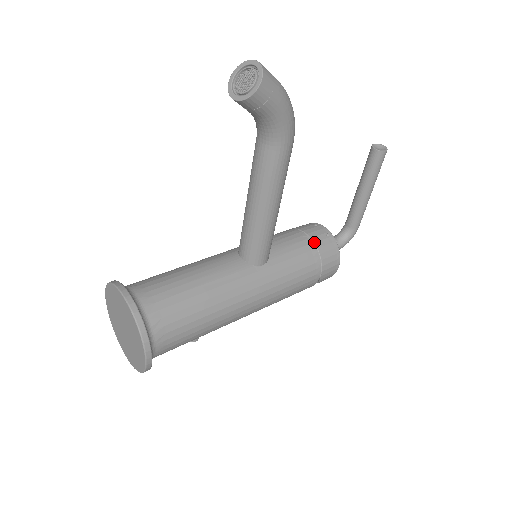
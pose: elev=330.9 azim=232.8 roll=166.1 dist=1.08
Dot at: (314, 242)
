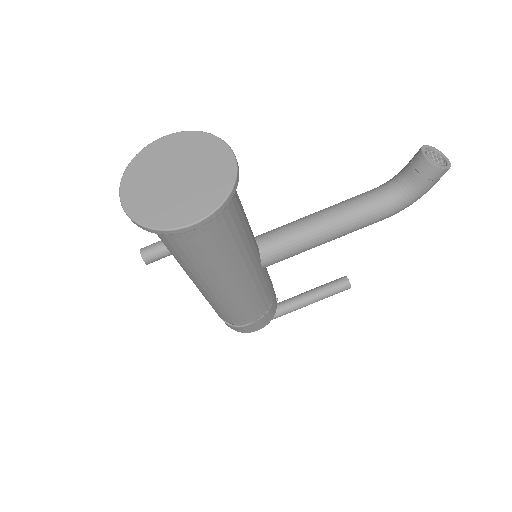
Dot at: (274, 294)
